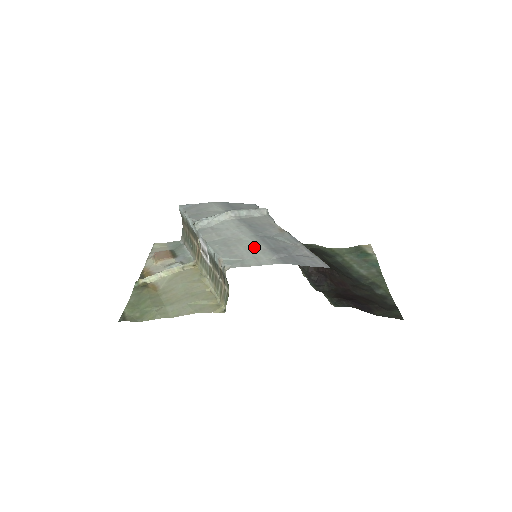
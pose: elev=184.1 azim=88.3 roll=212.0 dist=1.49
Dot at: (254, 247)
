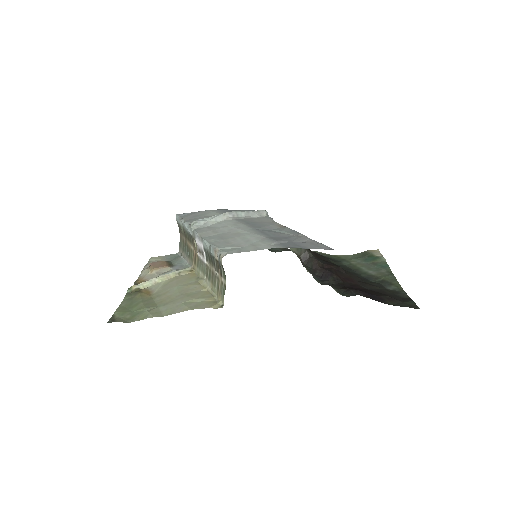
Dot at: (252, 237)
